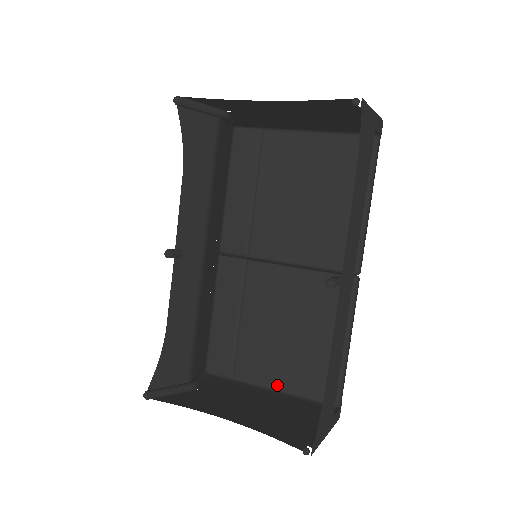
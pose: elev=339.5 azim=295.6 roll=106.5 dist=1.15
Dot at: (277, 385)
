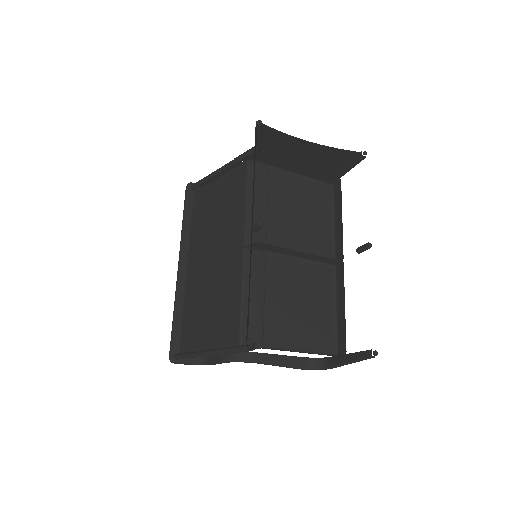
Dot at: (296, 347)
